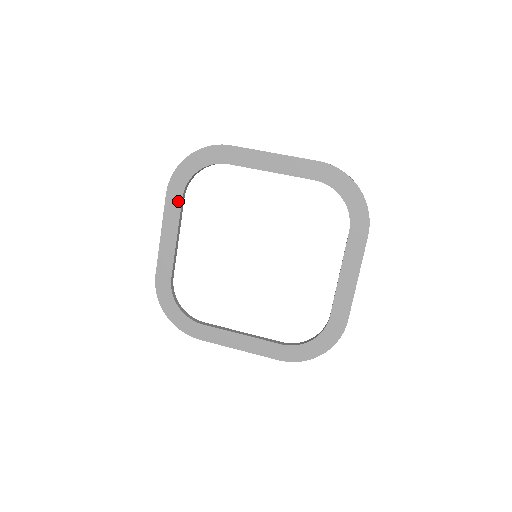
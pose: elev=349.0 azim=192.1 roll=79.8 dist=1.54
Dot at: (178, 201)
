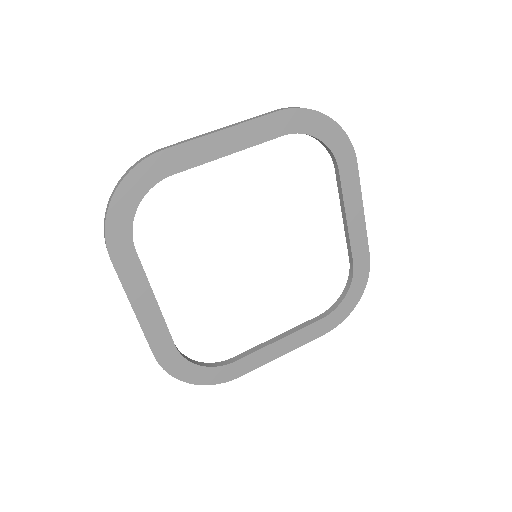
Dot at: (132, 258)
